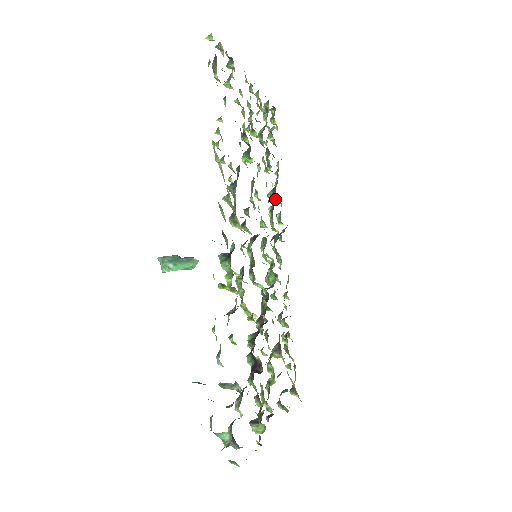
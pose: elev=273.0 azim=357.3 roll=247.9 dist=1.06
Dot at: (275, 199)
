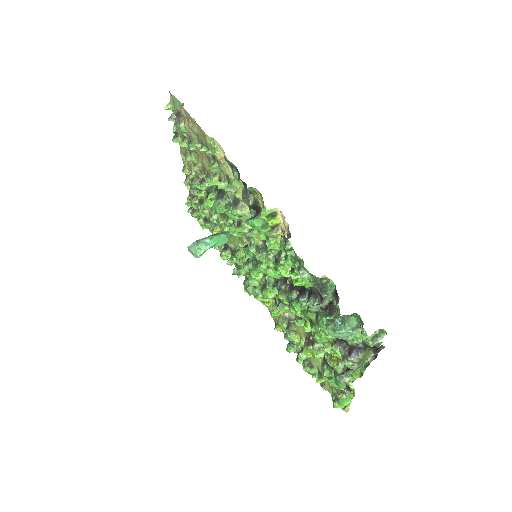
Dot at: (229, 254)
